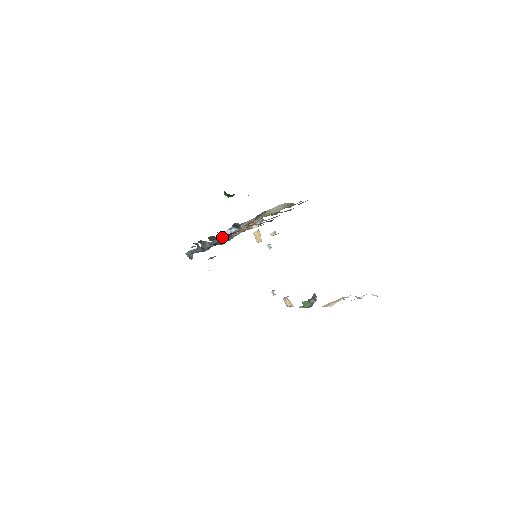
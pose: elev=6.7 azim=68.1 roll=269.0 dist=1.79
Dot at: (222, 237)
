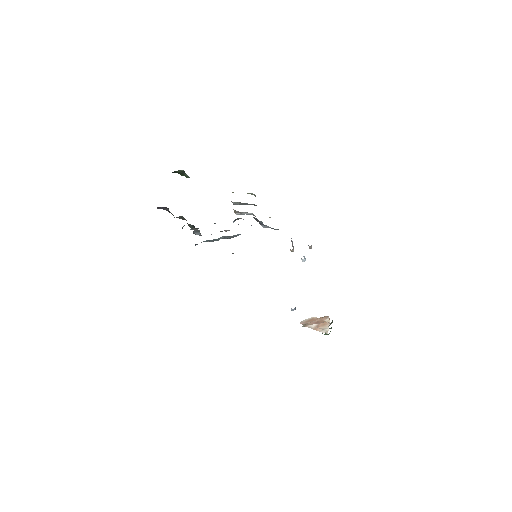
Dot at: (227, 230)
